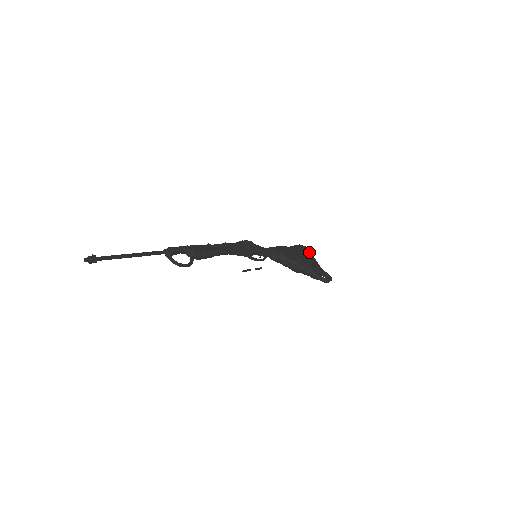
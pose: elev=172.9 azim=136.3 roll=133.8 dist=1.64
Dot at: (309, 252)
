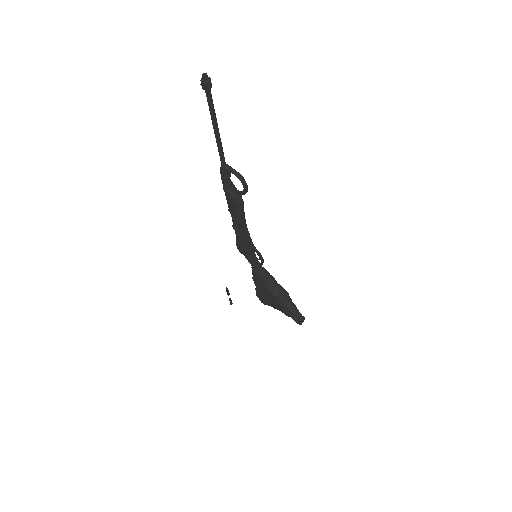
Dot at: occluded
